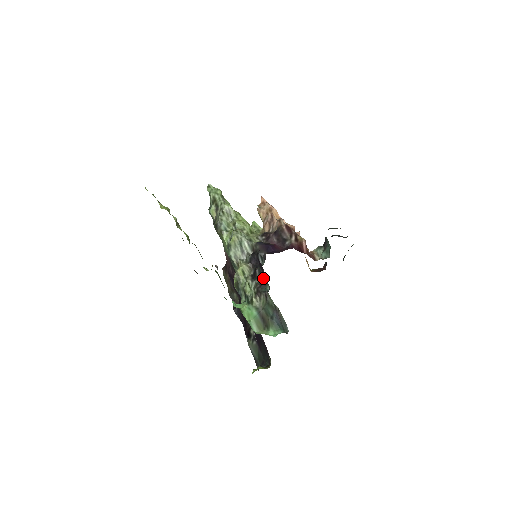
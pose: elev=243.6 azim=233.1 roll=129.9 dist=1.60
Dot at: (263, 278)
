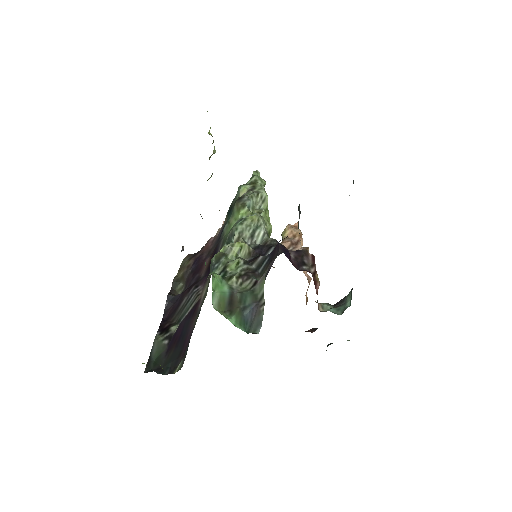
Dot at: (263, 267)
